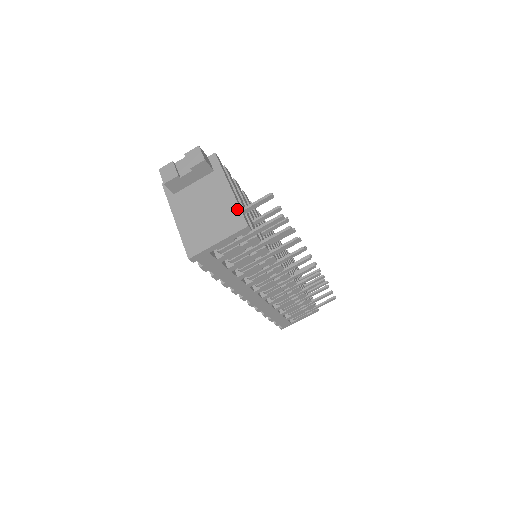
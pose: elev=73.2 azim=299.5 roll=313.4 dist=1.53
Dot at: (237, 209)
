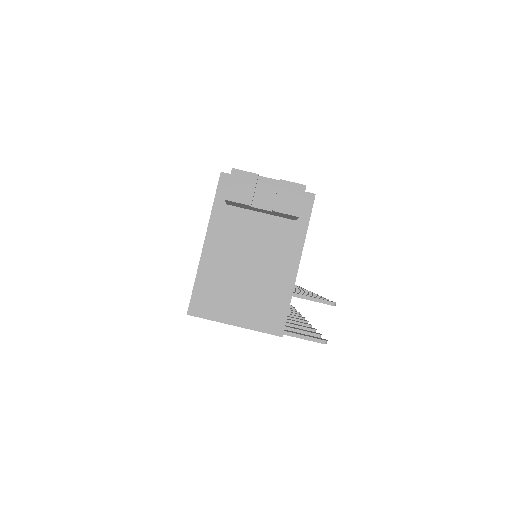
Dot at: (286, 303)
